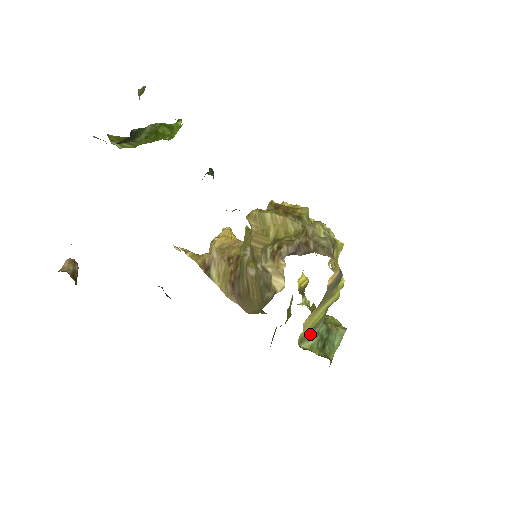
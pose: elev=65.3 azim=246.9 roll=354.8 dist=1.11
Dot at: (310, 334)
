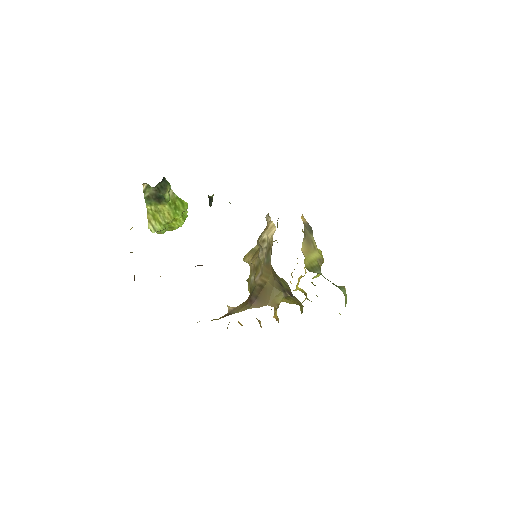
Dot at: (314, 271)
